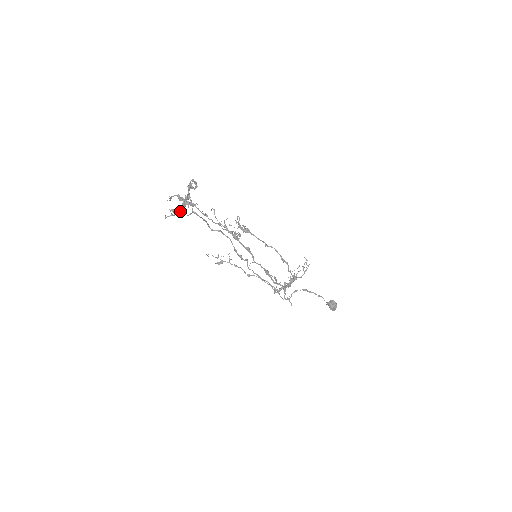
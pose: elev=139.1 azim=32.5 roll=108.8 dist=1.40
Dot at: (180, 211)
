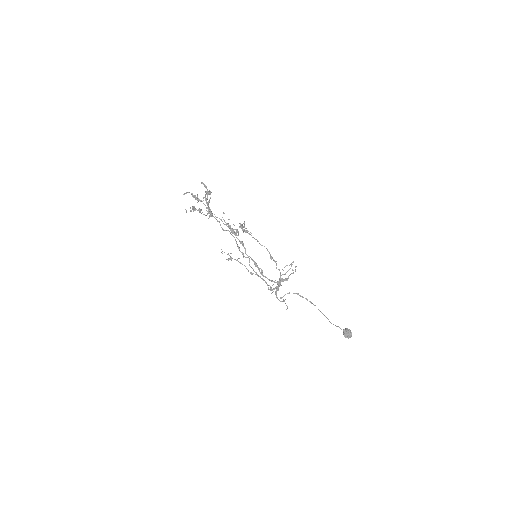
Dot at: (194, 207)
